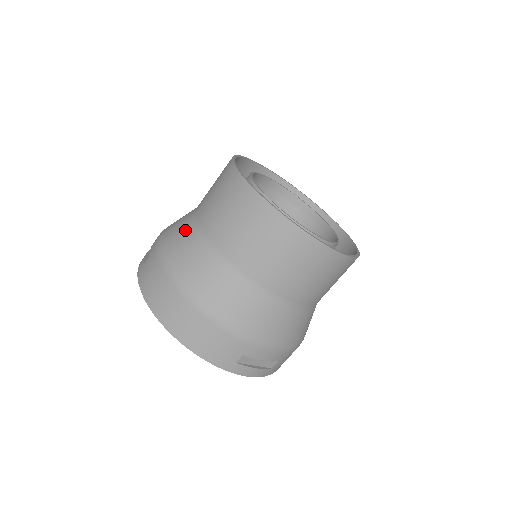
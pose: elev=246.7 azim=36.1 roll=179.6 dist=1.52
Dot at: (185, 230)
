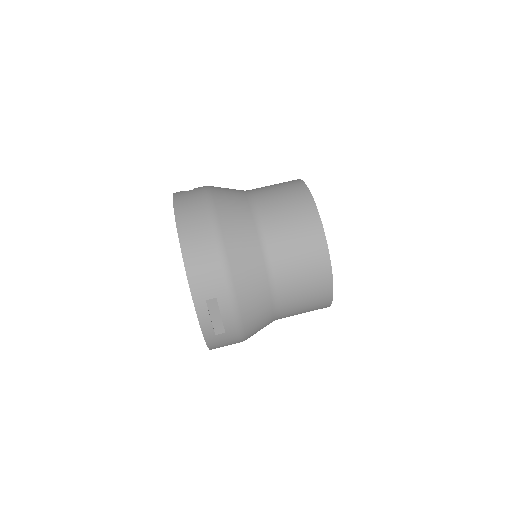
Dot at: (236, 192)
